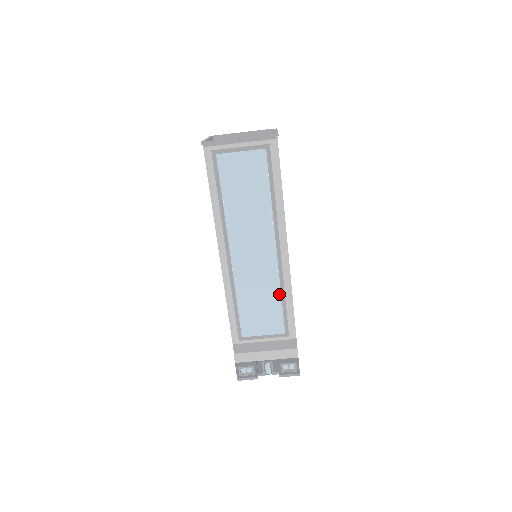
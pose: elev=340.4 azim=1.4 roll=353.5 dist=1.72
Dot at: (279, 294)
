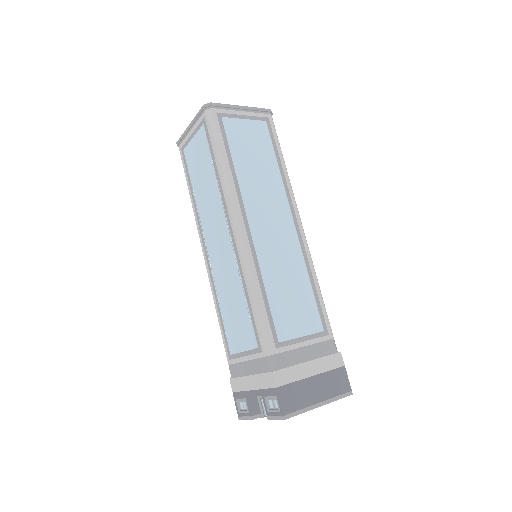
Dot at: (243, 290)
